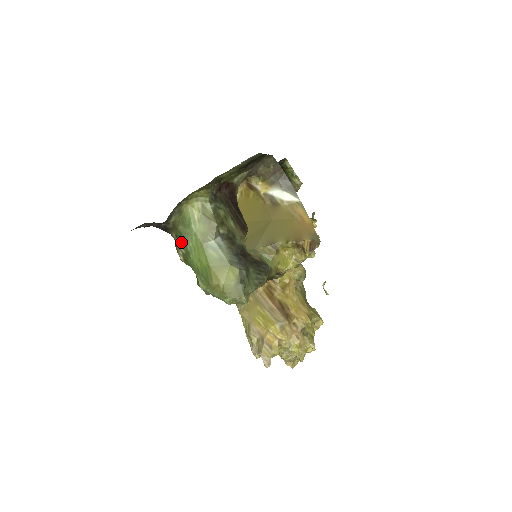
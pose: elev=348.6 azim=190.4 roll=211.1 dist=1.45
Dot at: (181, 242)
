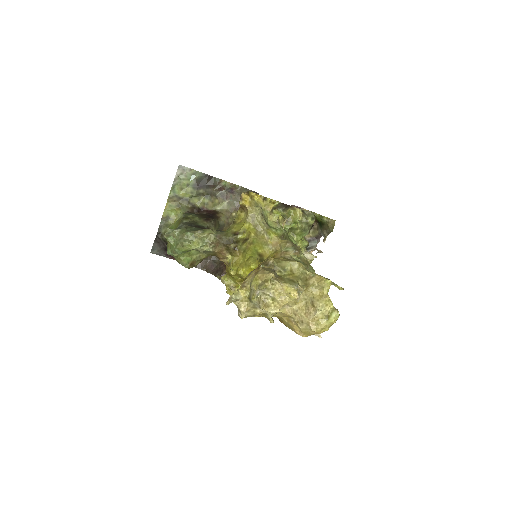
Dot at: occluded
